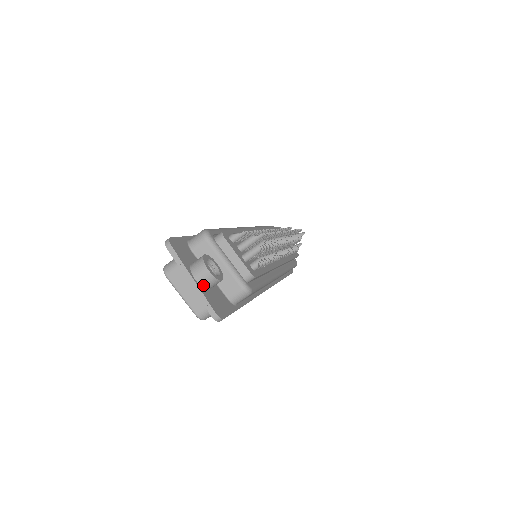
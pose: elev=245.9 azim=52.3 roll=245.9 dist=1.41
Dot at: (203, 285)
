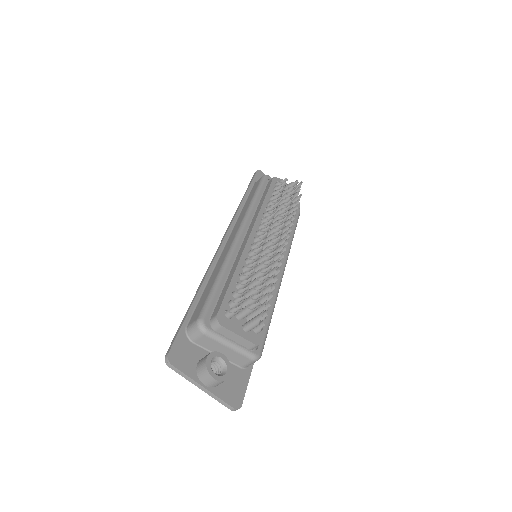
Dot at: (214, 386)
